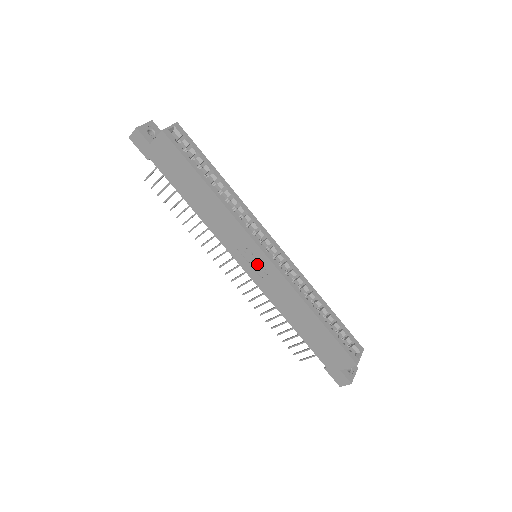
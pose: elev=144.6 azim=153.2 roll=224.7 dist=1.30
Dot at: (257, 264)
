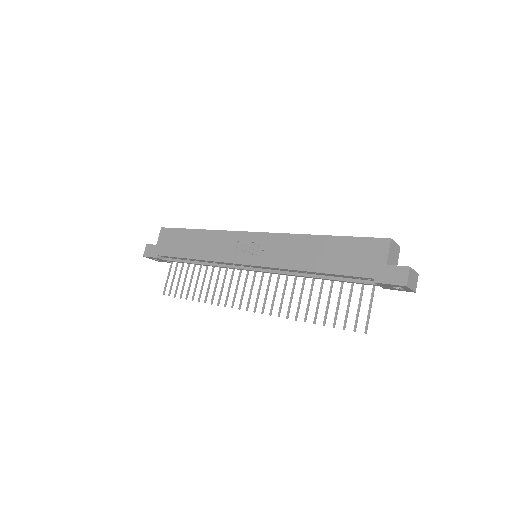
Dot at: (254, 248)
